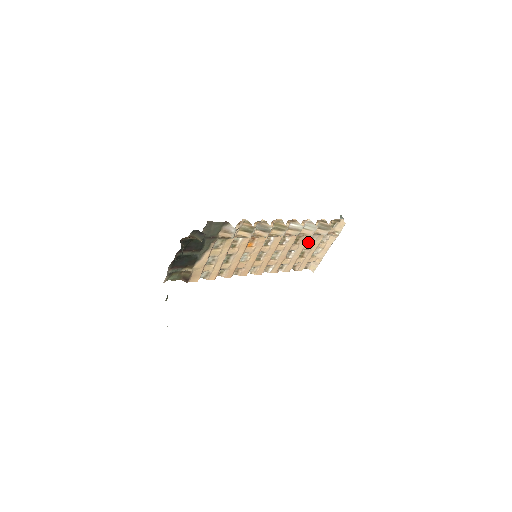
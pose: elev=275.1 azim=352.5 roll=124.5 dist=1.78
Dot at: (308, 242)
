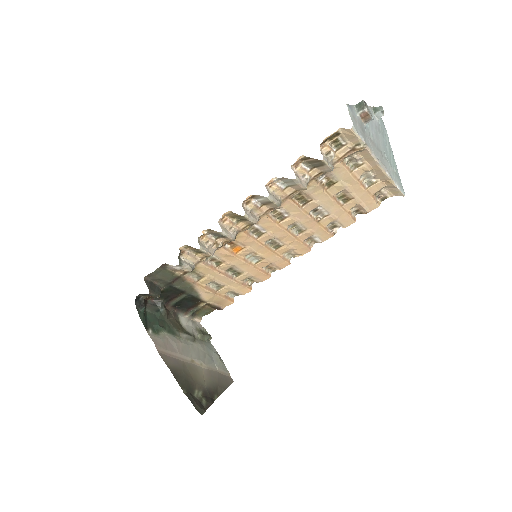
Dot at: (328, 185)
